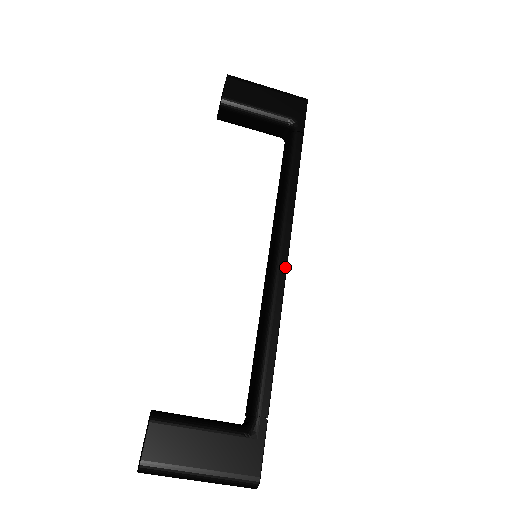
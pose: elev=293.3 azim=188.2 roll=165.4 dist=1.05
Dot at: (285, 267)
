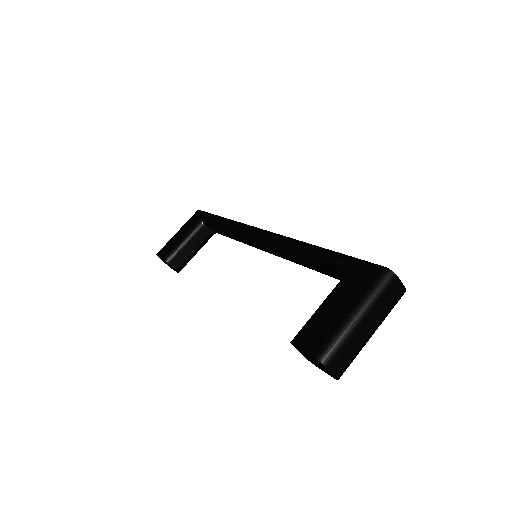
Dot at: (267, 232)
